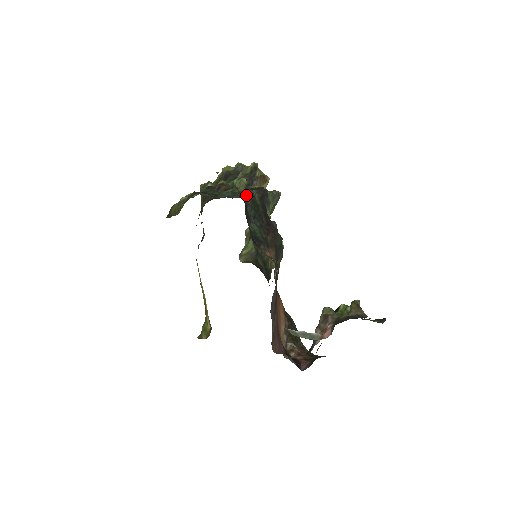
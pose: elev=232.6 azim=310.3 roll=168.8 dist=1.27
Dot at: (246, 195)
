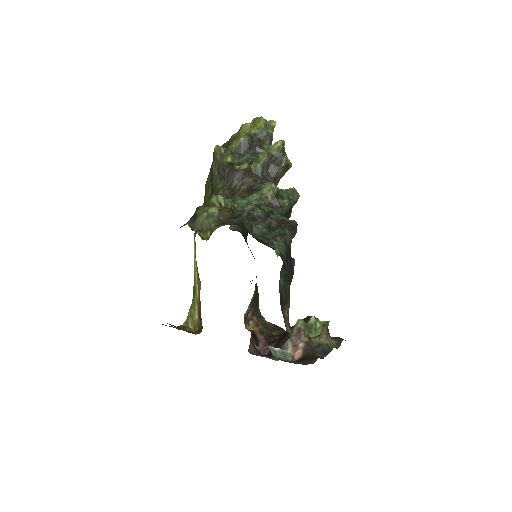
Dot at: (284, 245)
